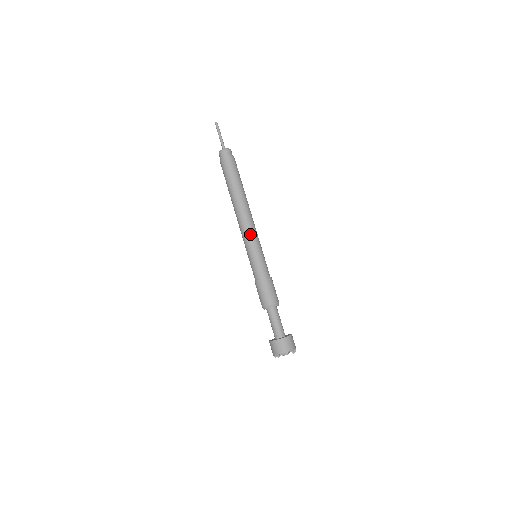
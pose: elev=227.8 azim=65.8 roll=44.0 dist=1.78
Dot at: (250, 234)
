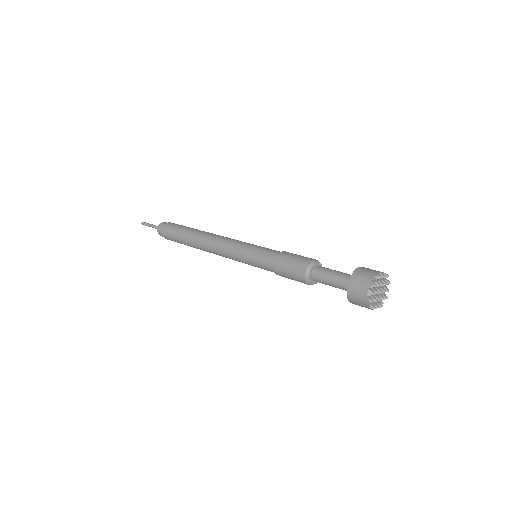
Dot at: (229, 247)
